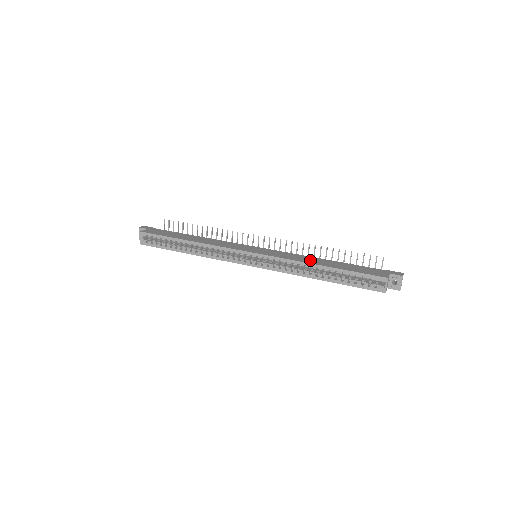
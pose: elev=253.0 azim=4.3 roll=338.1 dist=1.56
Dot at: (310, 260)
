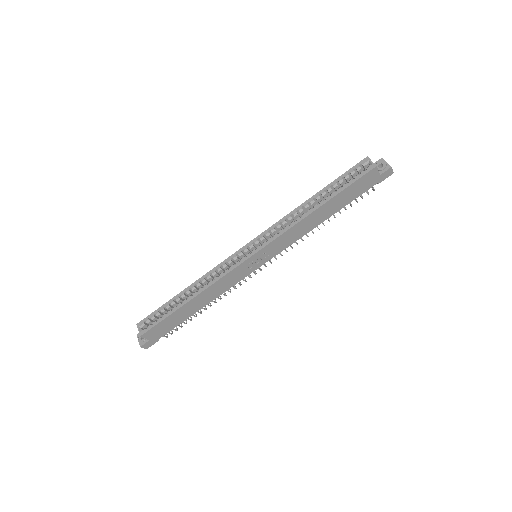
Dot at: occluded
